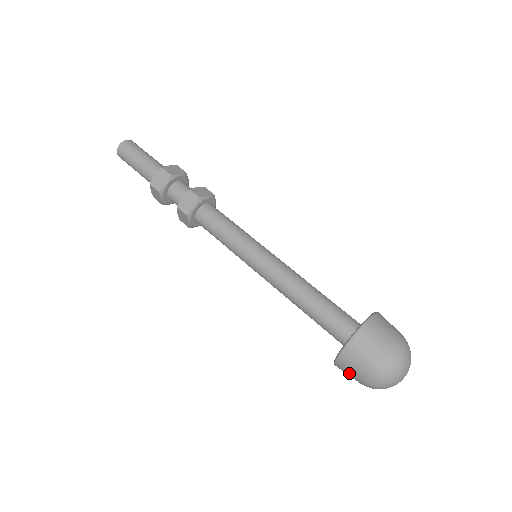
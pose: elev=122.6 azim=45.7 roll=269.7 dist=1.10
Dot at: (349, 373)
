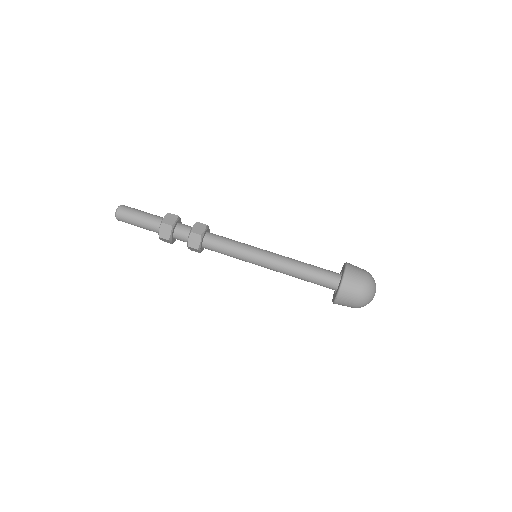
Dot at: occluded
